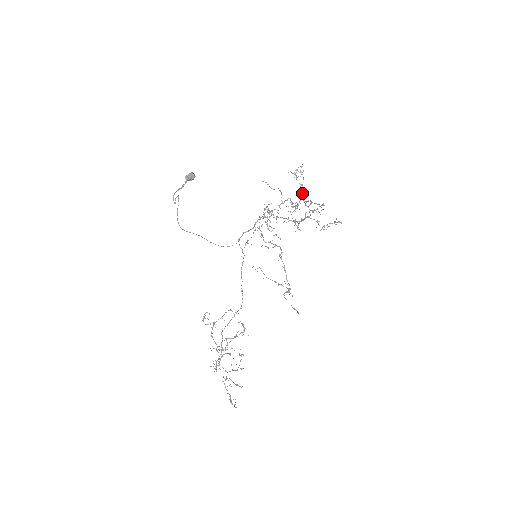
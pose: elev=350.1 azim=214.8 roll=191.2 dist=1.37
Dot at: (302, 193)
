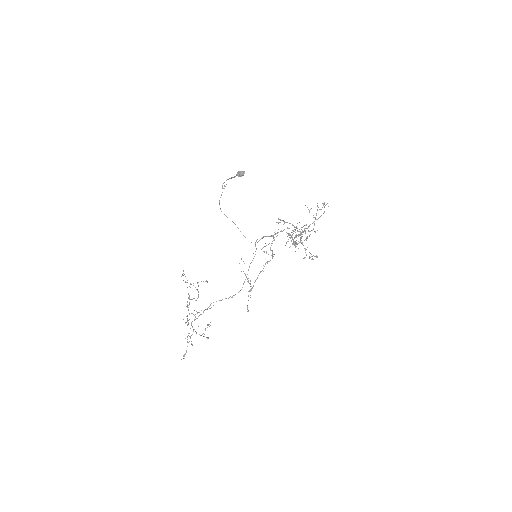
Dot at: (312, 223)
